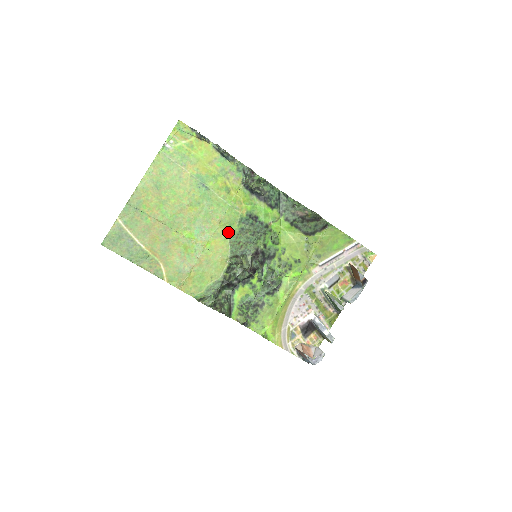
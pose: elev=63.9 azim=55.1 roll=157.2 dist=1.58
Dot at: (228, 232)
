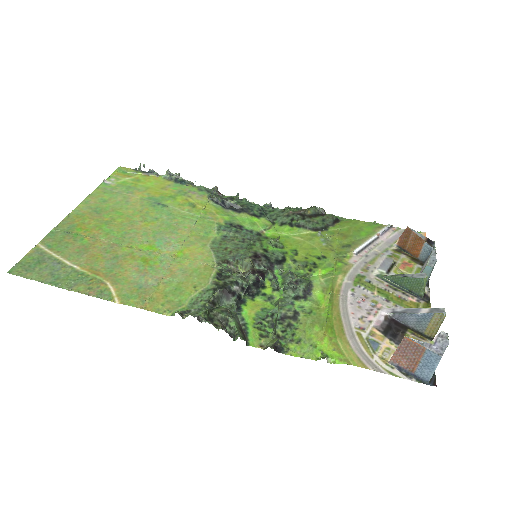
Dot at: (205, 240)
